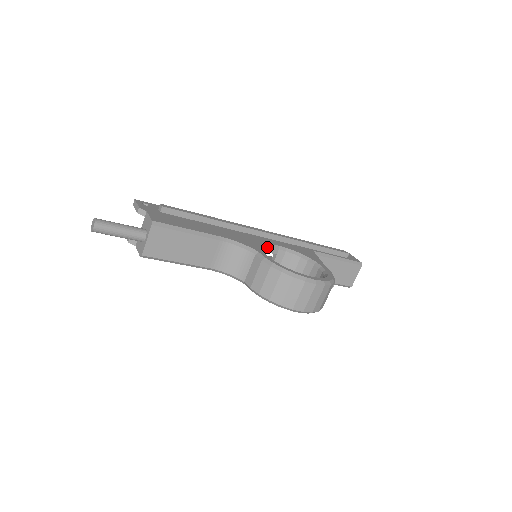
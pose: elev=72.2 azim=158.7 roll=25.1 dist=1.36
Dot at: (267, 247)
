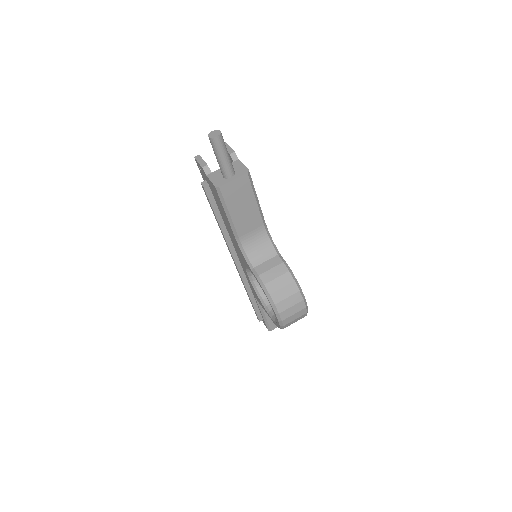
Dot at: occluded
